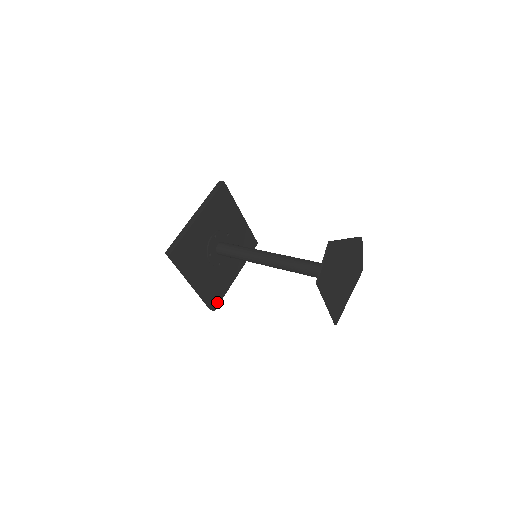
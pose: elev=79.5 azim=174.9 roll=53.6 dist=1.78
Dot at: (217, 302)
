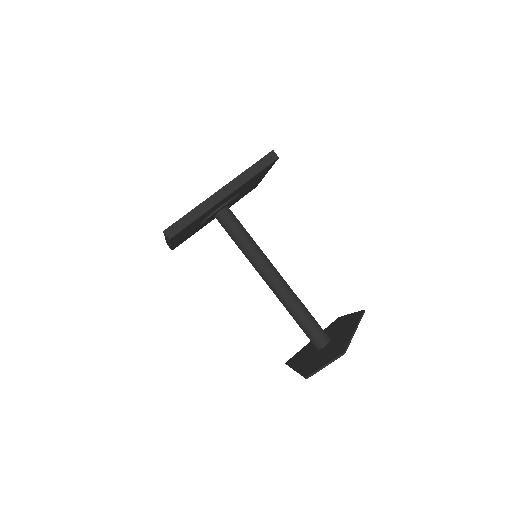
Dot at: occluded
